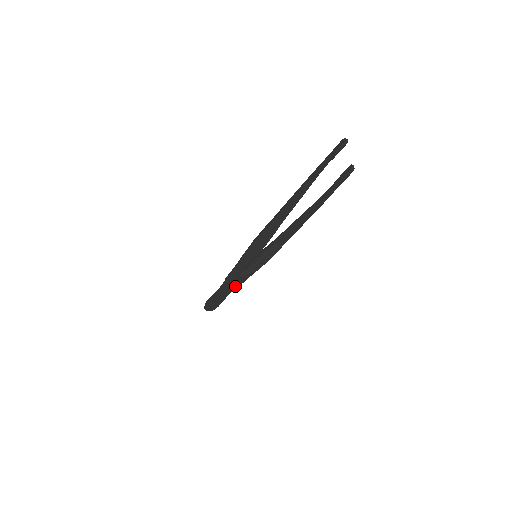
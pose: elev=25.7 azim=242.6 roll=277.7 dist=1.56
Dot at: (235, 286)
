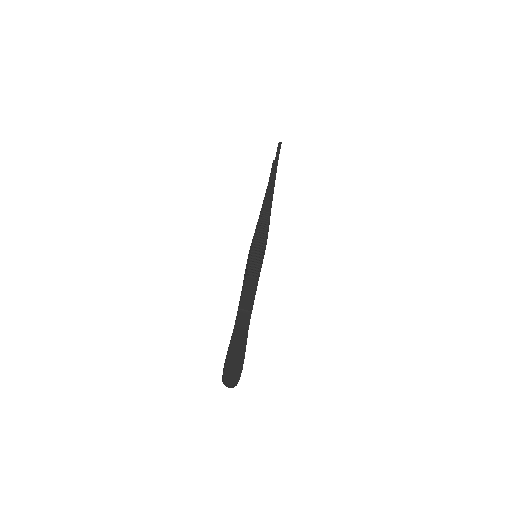
Dot at: (249, 301)
